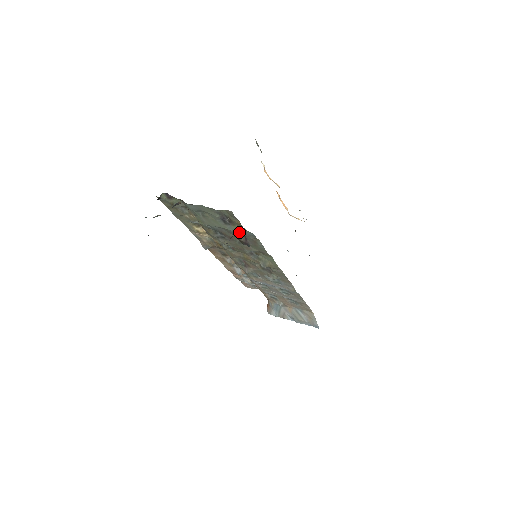
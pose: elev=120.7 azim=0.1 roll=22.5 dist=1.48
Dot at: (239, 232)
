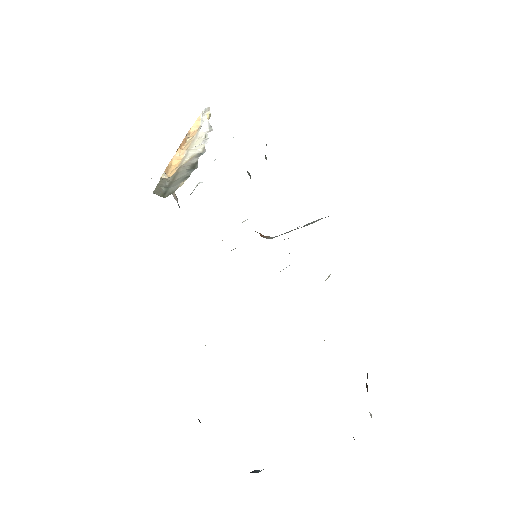
Dot at: occluded
